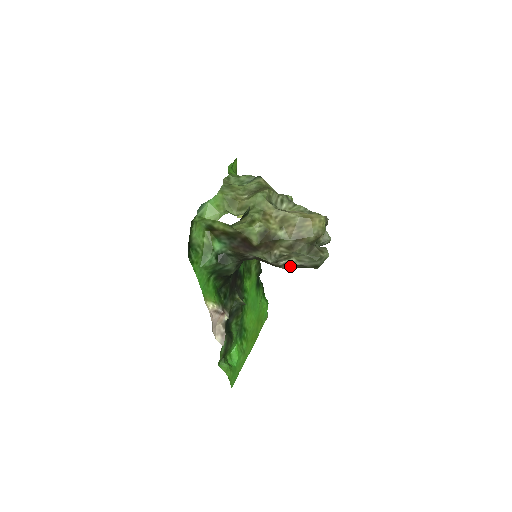
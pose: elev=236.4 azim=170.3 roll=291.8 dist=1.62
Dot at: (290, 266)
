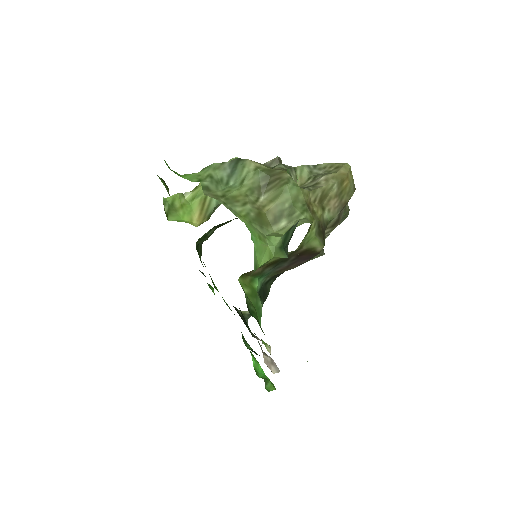
Dot at: occluded
